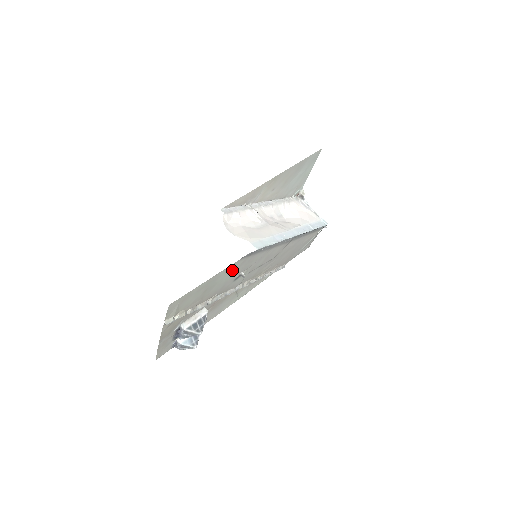
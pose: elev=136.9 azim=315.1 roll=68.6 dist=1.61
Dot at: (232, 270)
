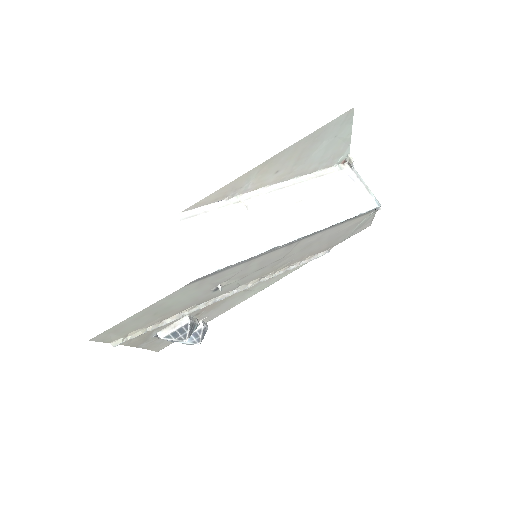
Dot at: (187, 292)
